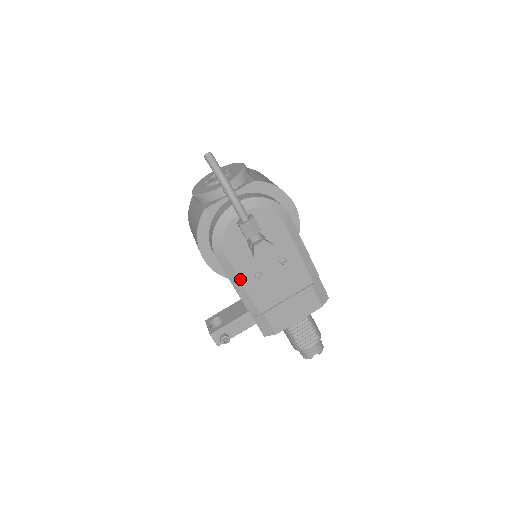
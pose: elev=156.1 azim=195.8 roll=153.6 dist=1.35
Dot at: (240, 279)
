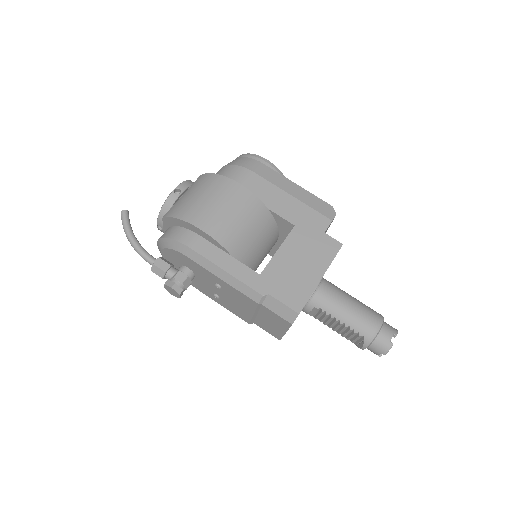
Dot at: occluded
